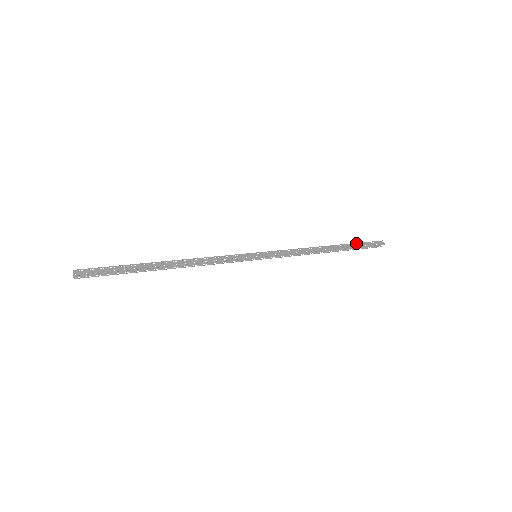
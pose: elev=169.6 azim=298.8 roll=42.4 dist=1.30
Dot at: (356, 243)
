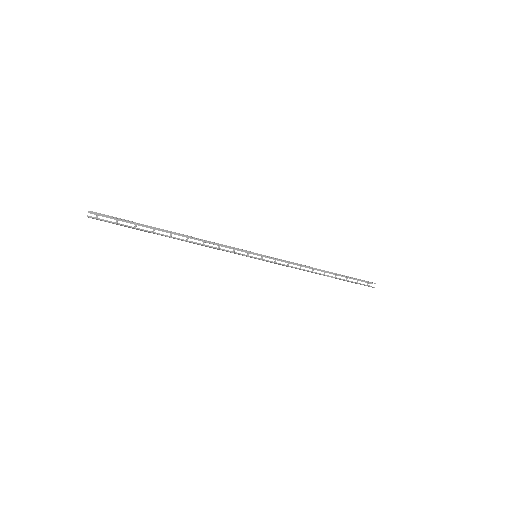
Dot at: (348, 277)
